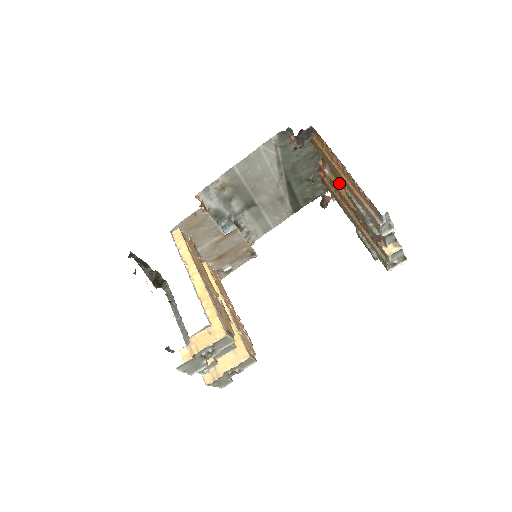
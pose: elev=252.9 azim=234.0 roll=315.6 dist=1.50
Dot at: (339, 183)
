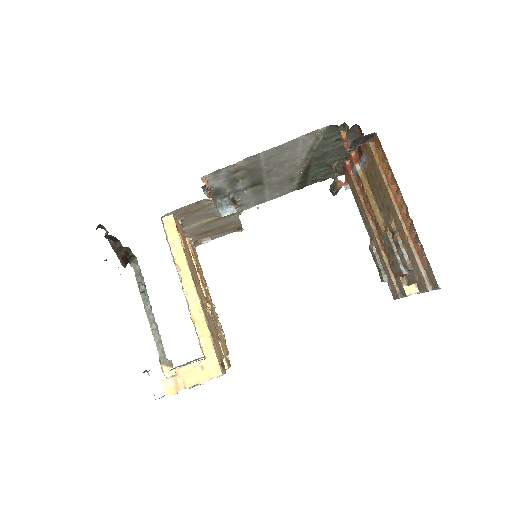
Dot at: (371, 189)
